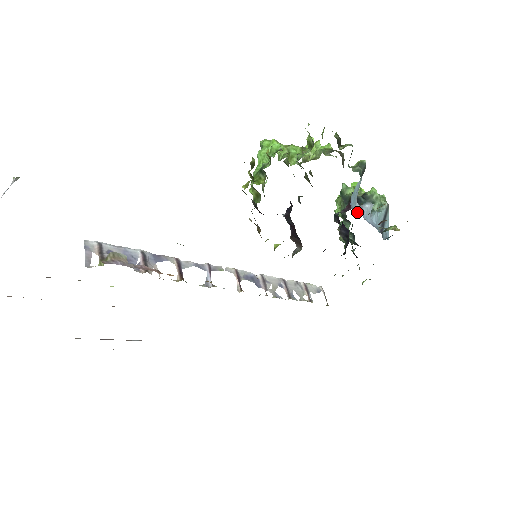
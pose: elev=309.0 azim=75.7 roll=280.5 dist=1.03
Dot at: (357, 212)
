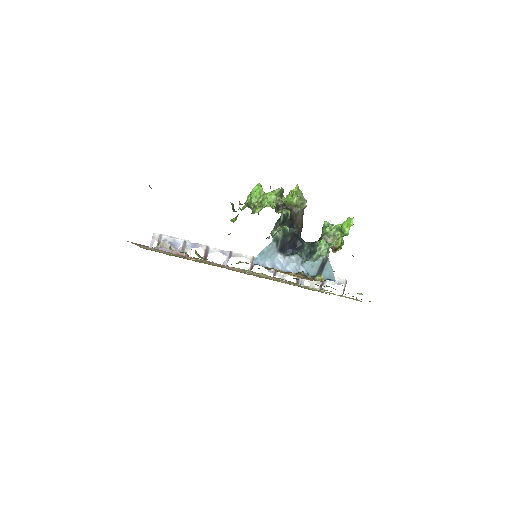
Dot at: (267, 264)
